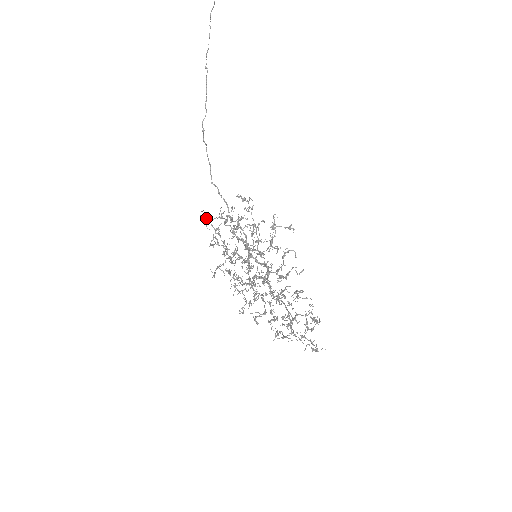
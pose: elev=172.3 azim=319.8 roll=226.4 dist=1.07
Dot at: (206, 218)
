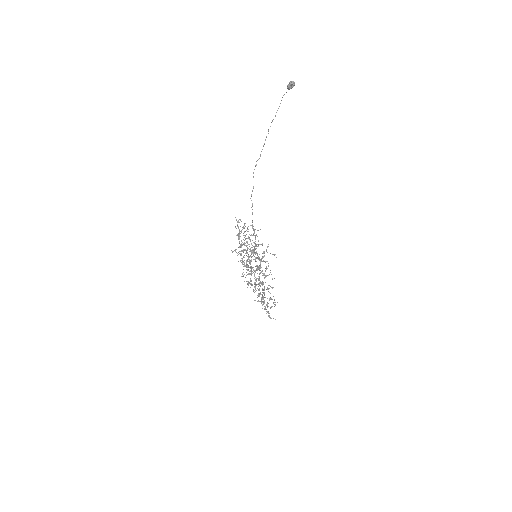
Dot at: (237, 221)
